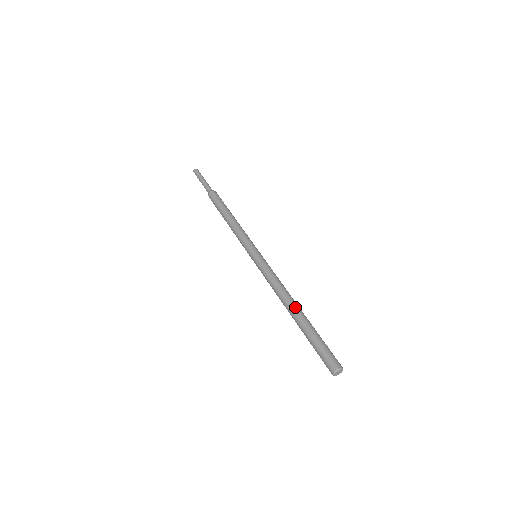
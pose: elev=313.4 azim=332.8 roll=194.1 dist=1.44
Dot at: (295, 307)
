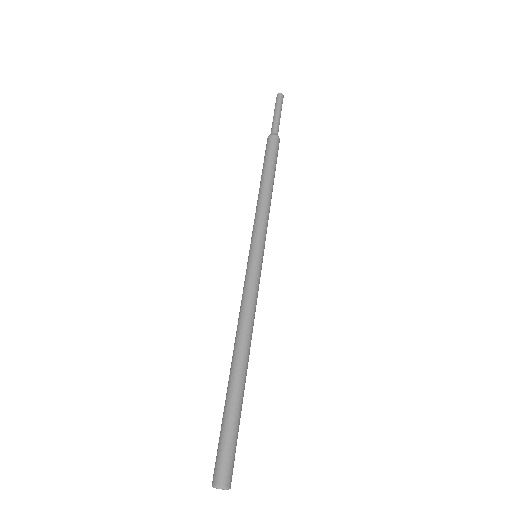
Dot at: (234, 360)
